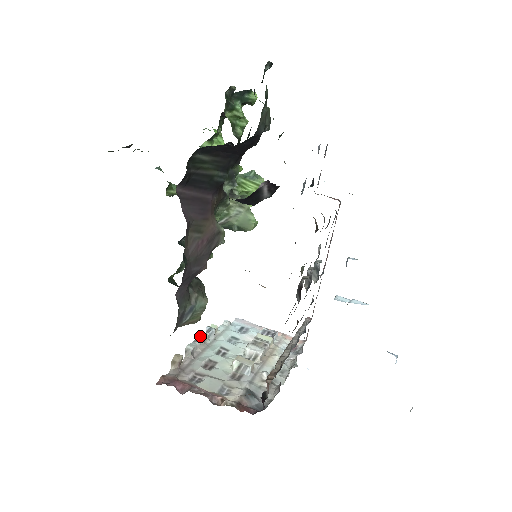
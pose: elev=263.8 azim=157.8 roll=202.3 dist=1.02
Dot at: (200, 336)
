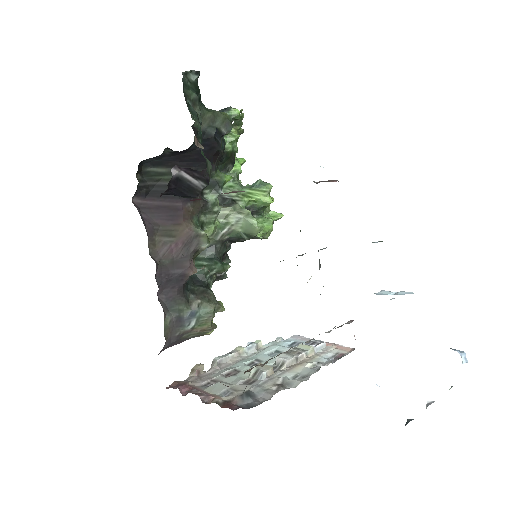
Dot at: (235, 349)
